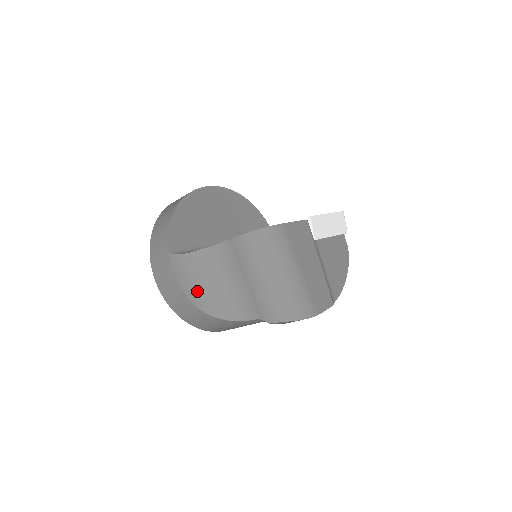
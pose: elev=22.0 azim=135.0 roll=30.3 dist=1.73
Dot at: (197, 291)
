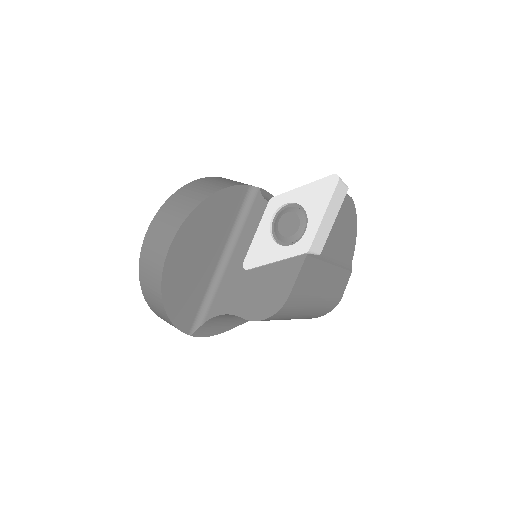
Dot at: (228, 325)
